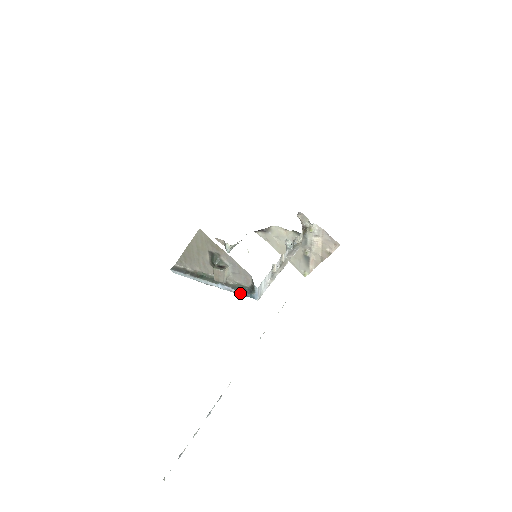
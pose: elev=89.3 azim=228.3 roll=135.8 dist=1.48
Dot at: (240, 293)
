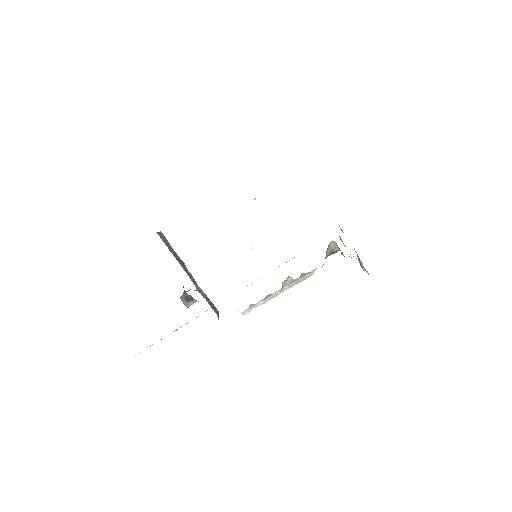
Dot at: (211, 305)
